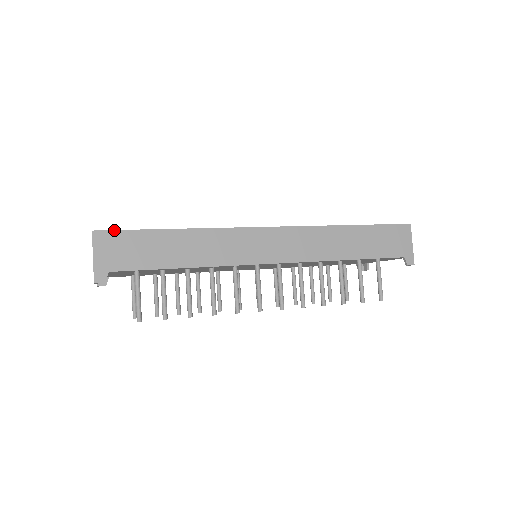
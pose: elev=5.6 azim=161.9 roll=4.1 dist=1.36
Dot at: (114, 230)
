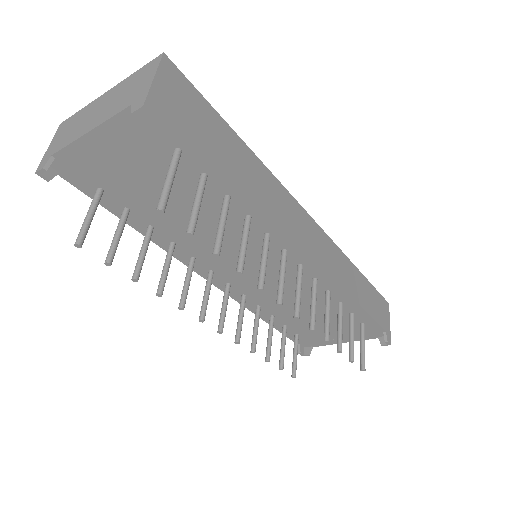
Dot at: occluded
